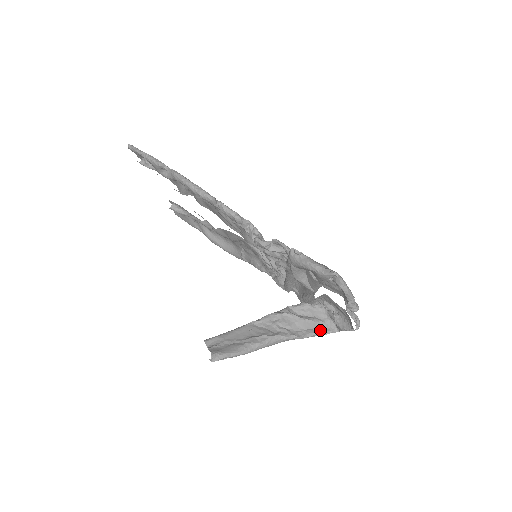
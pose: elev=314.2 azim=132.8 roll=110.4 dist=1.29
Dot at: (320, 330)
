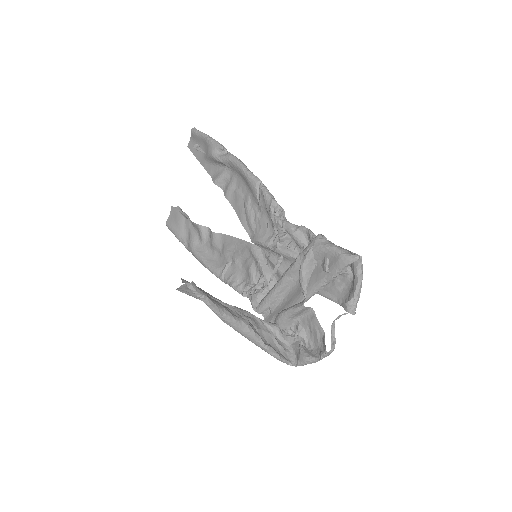
Dot at: (280, 354)
